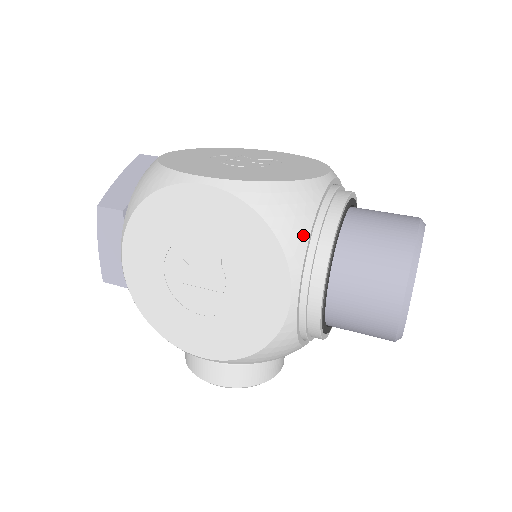
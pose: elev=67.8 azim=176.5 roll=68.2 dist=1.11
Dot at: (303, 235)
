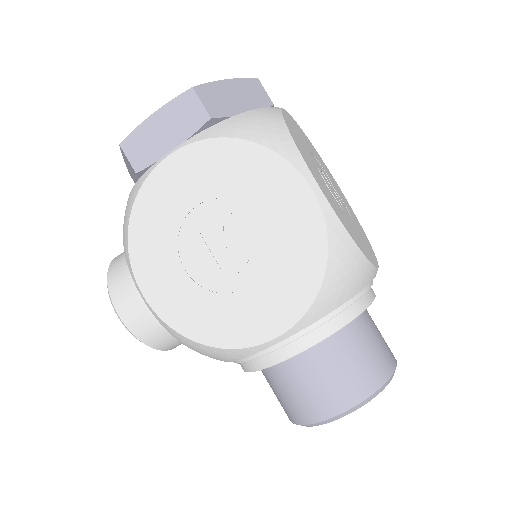
Dot at: (334, 305)
